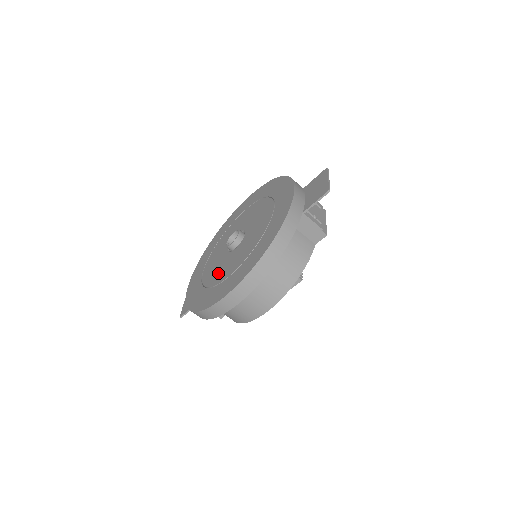
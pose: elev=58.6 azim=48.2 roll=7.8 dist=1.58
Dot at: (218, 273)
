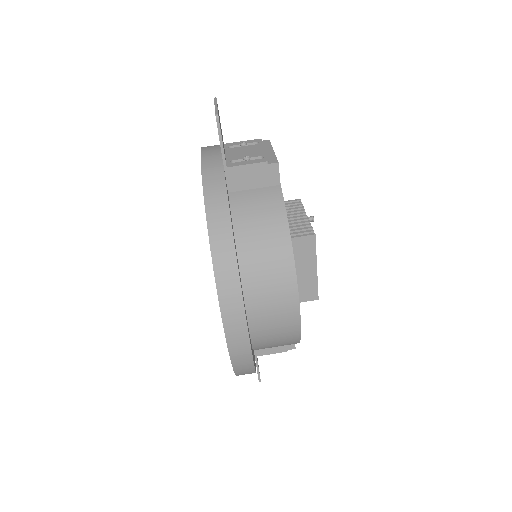
Dot at: occluded
